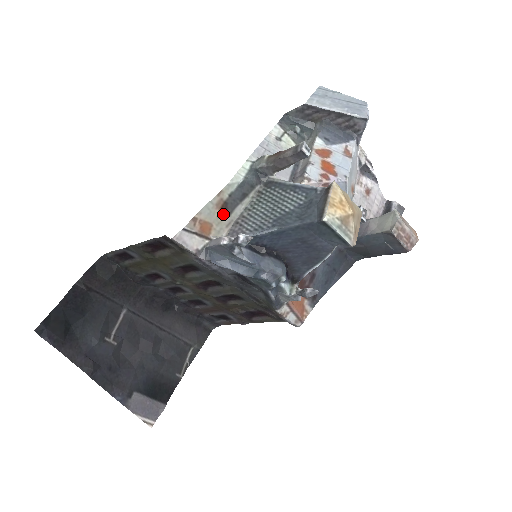
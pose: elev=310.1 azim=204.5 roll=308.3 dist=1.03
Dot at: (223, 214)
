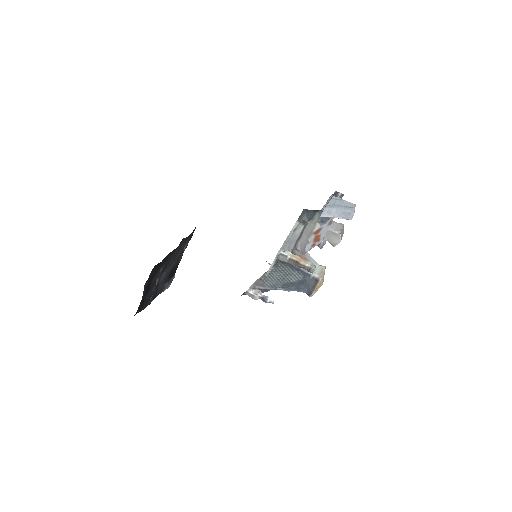
Dot at: occluded
